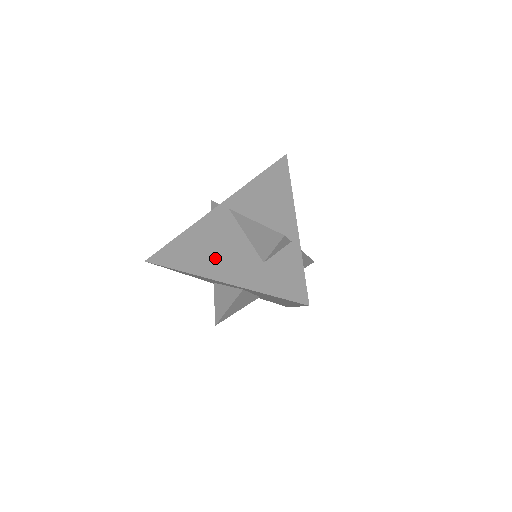
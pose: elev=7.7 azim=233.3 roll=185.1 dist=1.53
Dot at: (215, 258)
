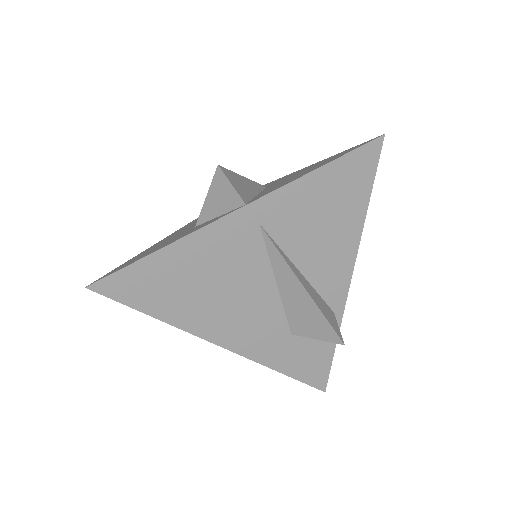
Dot at: (224, 313)
